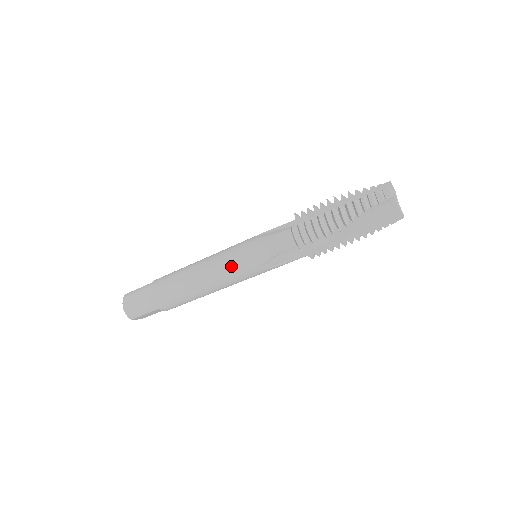
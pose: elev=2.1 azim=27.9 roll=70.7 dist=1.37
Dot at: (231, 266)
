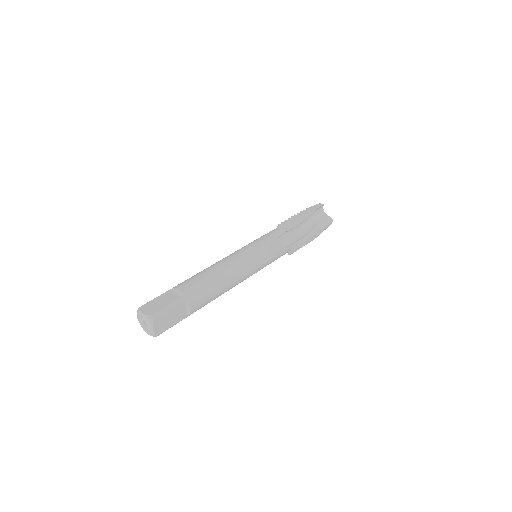
Dot at: (246, 252)
